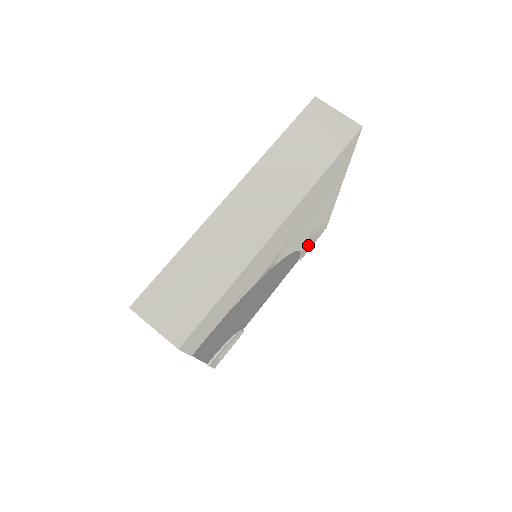
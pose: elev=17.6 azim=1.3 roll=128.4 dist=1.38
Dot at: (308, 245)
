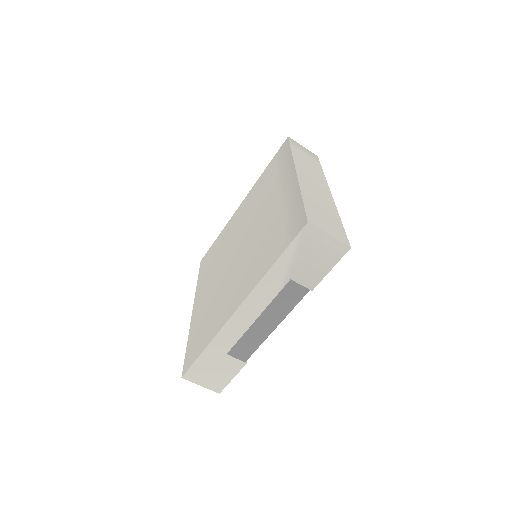
Dot at: occluded
